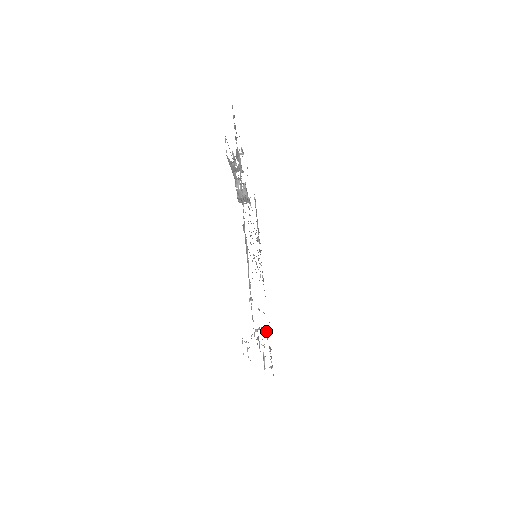
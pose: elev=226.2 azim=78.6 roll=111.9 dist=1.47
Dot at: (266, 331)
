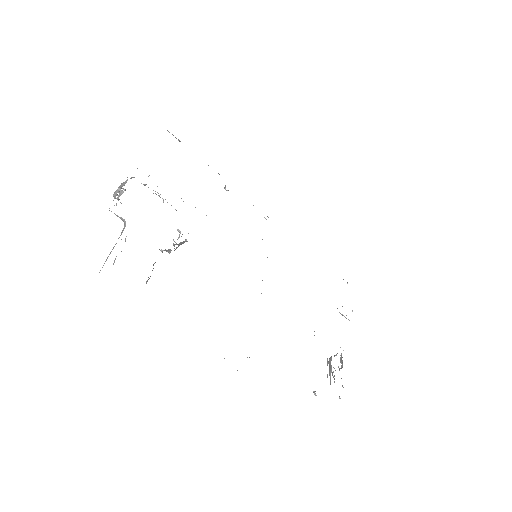
Dot at: occluded
